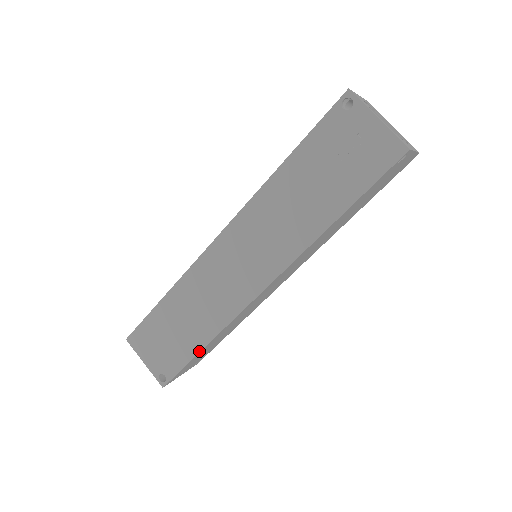
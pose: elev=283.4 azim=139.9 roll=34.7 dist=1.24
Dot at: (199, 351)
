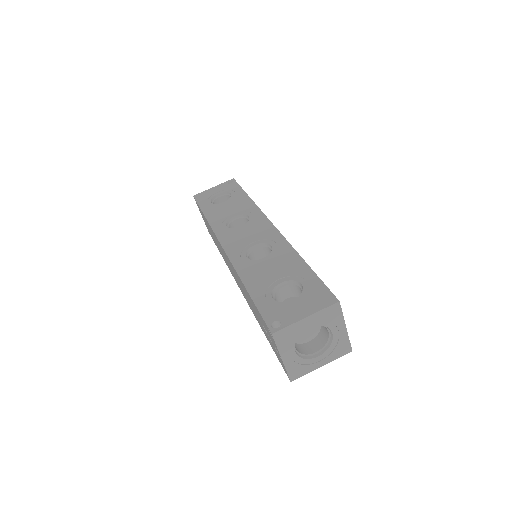
Dot at: (219, 251)
